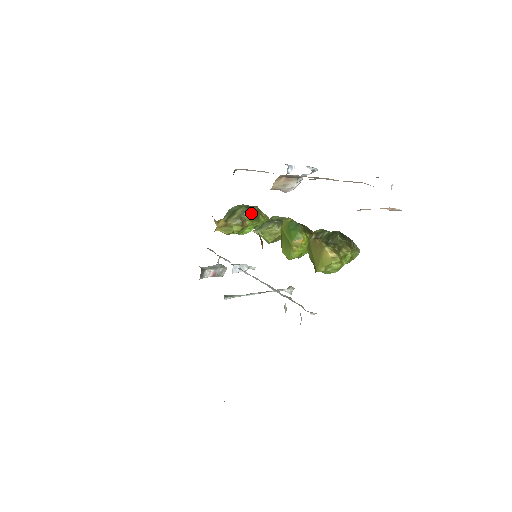
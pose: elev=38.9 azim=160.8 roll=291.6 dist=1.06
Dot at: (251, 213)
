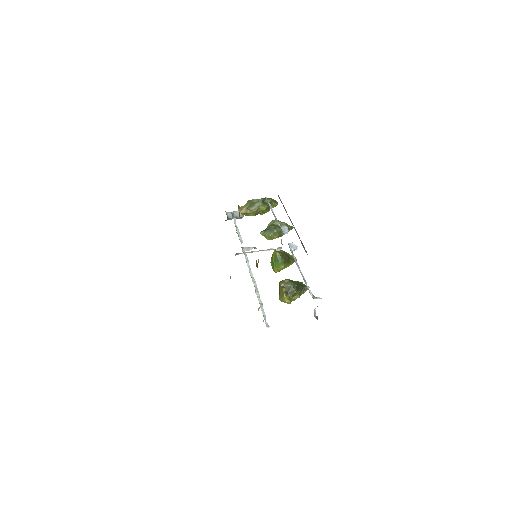
Dot at: (264, 208)
